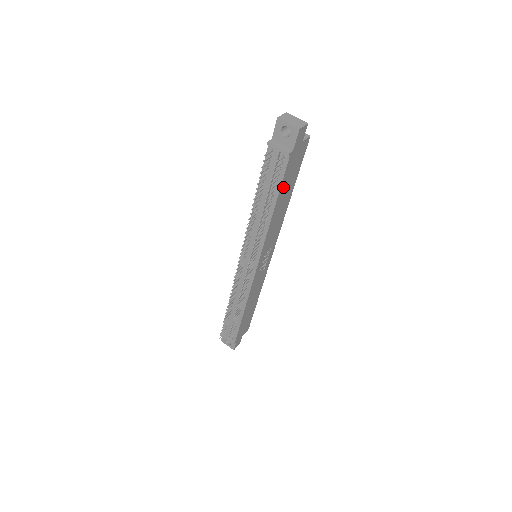
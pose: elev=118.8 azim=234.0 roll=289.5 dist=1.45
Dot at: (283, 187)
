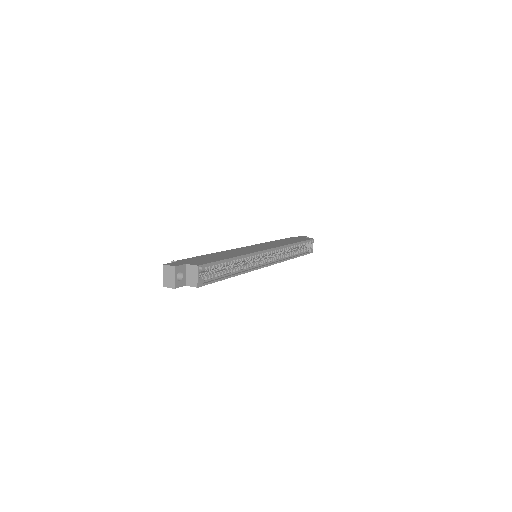
Dot at: occluded
